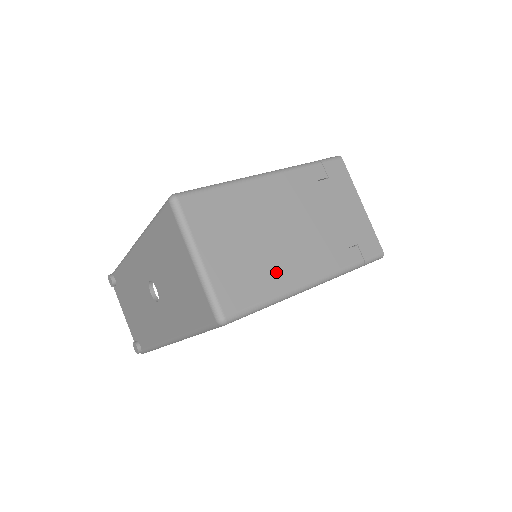
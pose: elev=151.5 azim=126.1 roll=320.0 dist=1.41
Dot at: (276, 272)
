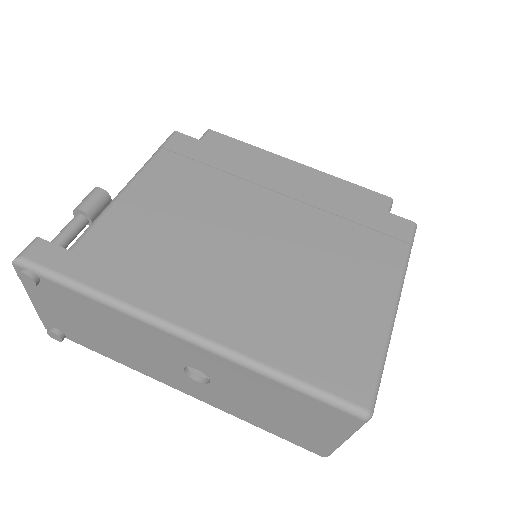
Dot at: occluded
